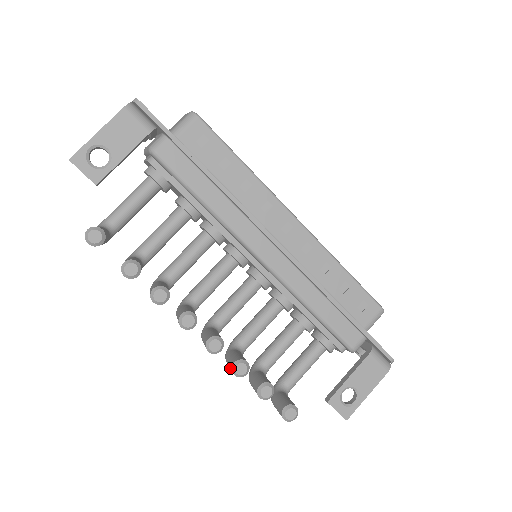
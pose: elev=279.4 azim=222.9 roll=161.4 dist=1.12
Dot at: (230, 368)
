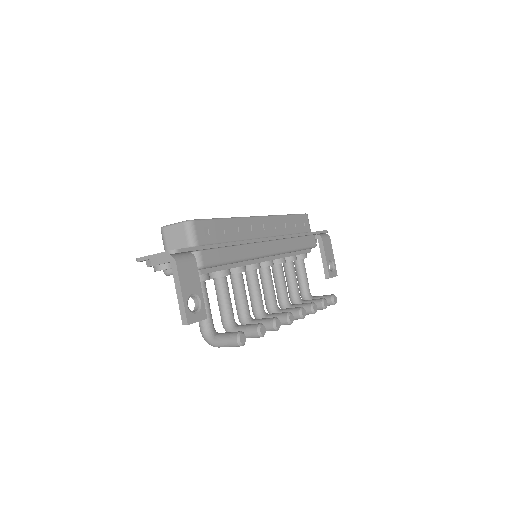
Dot at: (308, 314)
